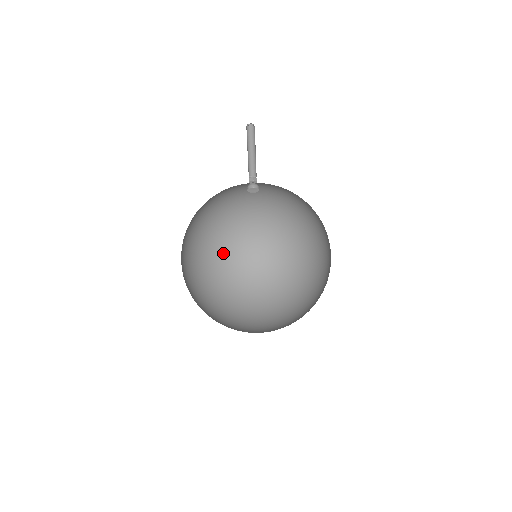
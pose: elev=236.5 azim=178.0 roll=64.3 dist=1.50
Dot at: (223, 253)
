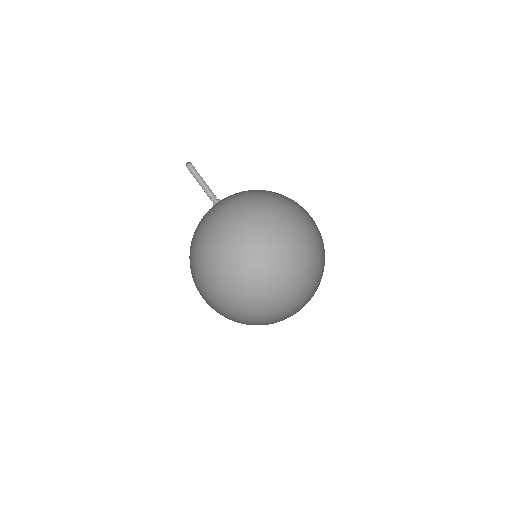
Dot at: (258, 293)
